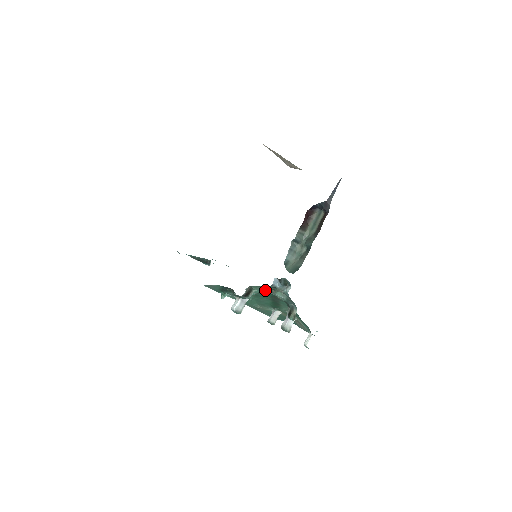
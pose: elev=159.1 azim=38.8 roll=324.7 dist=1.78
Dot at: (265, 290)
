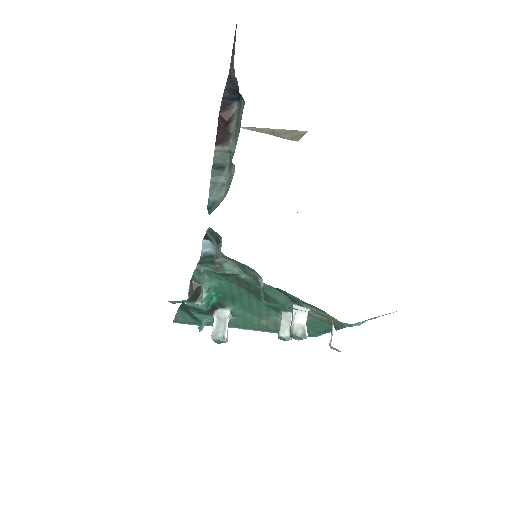
Dot at: (211, 273)
